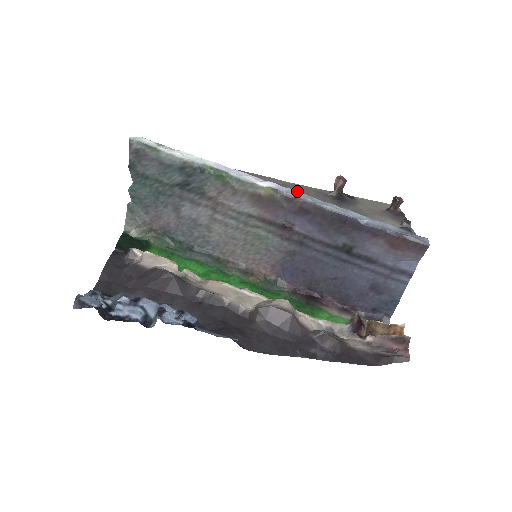
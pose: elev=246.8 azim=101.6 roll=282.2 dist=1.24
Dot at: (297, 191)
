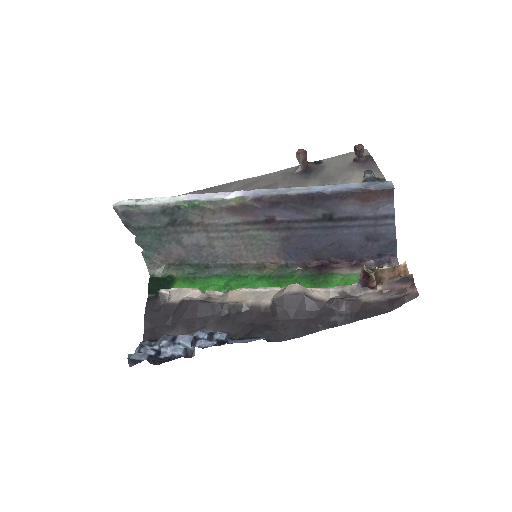
Dot at: (261, 189)
